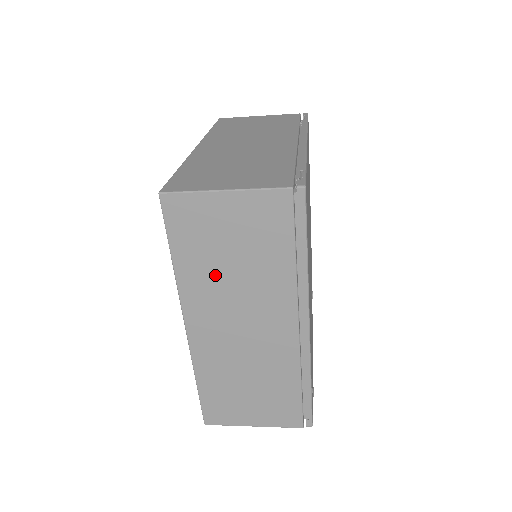
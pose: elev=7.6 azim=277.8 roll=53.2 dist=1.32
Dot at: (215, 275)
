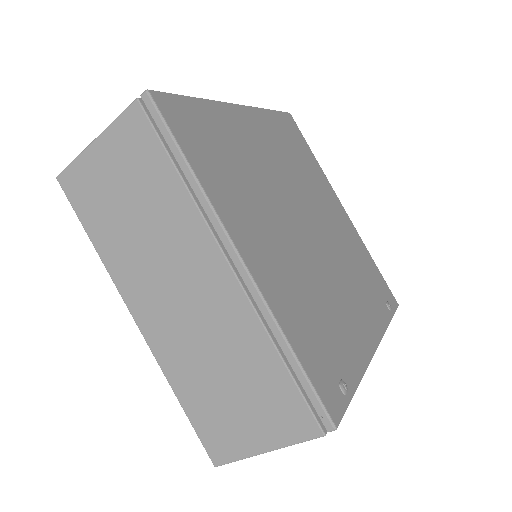
Dot at: (128, 240)
